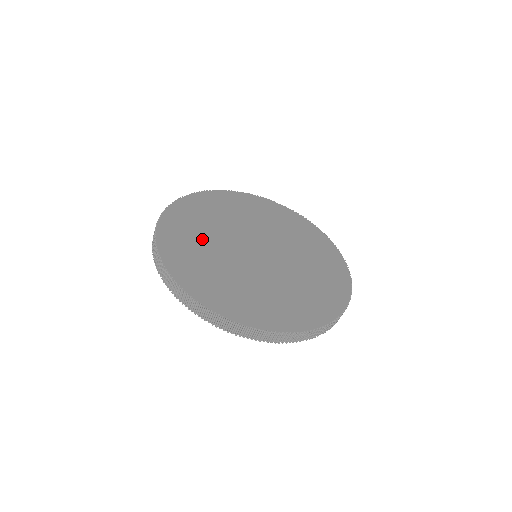
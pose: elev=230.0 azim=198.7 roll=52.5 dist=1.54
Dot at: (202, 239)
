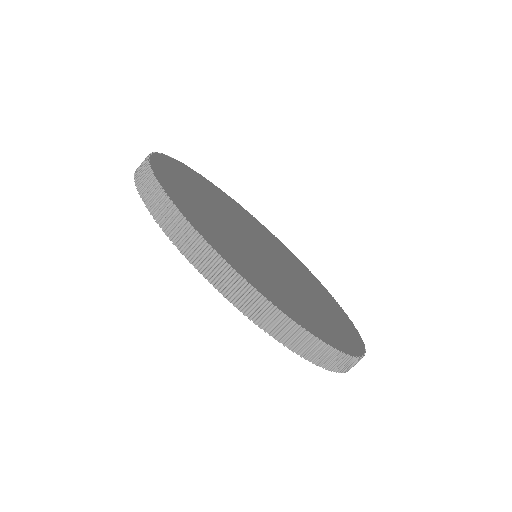
Dot at: (220, 227)
